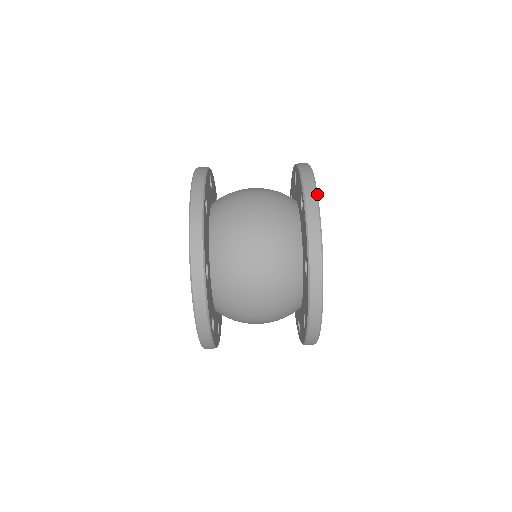
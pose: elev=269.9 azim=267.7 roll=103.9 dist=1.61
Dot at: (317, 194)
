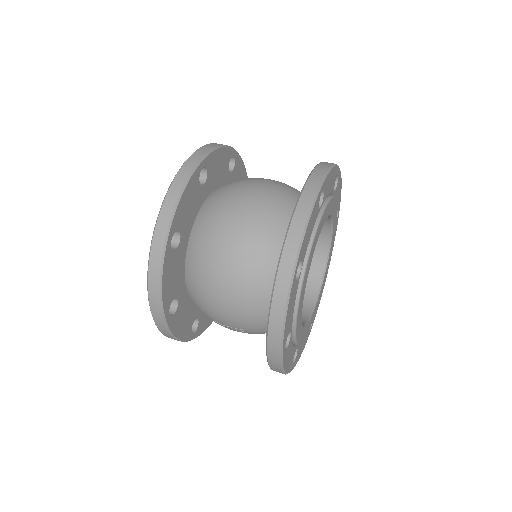
Dot at: (339, 205)
